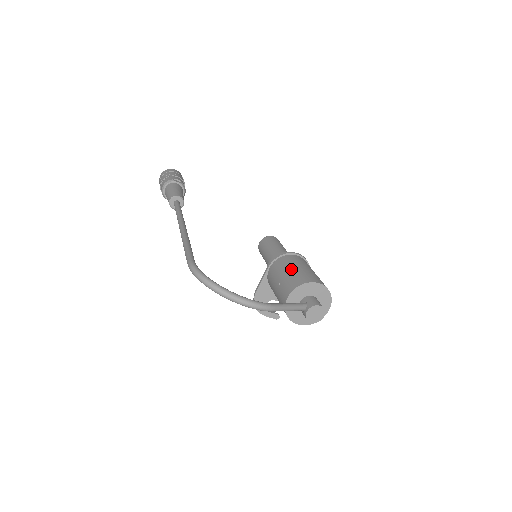
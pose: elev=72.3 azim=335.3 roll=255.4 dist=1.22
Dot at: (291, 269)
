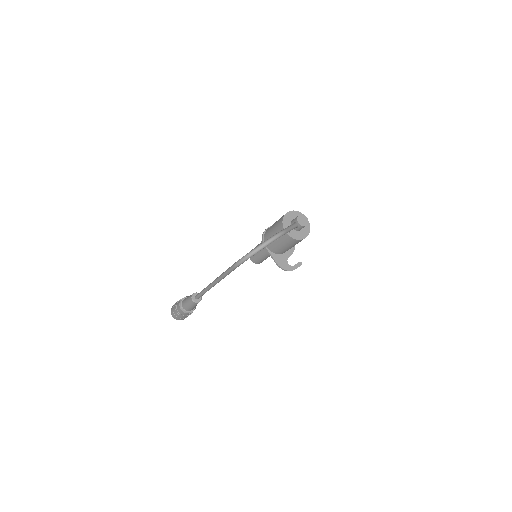
Dot at: (272, 229)
